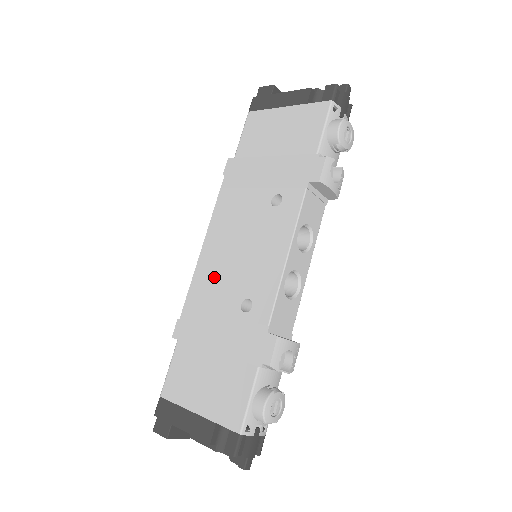
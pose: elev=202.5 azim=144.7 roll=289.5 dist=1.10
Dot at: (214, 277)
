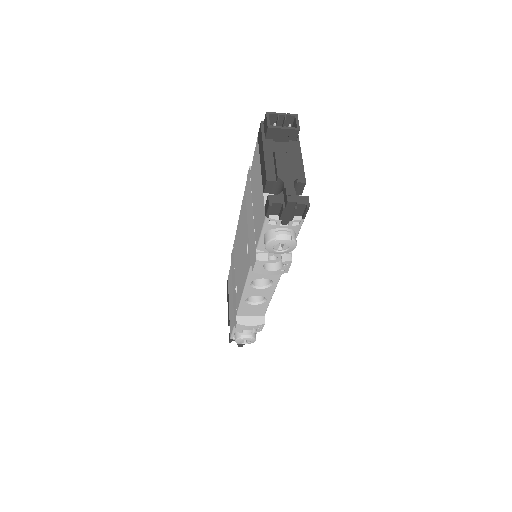
Dot at: (237, 250)
